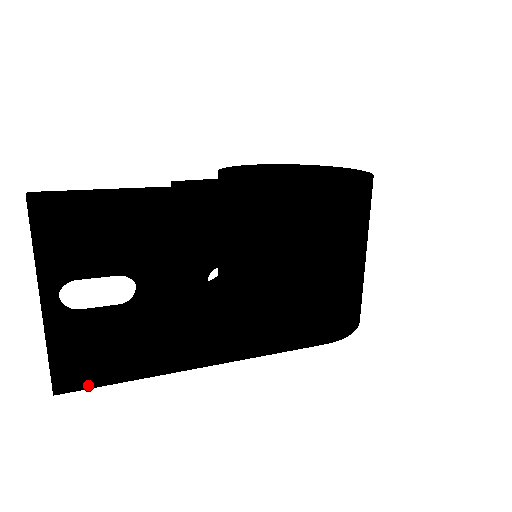
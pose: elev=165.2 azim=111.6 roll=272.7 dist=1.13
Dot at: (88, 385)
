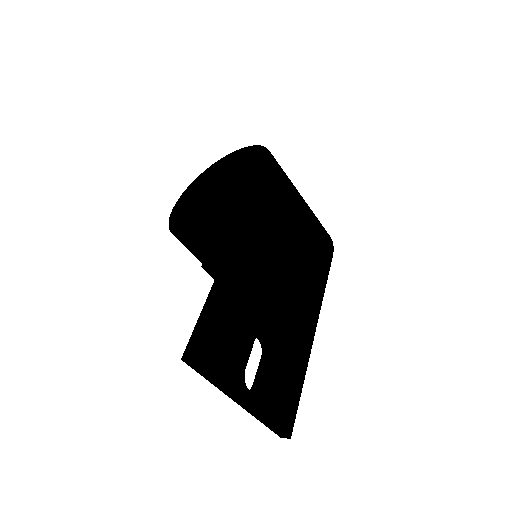
Dot at: (295, 412)
